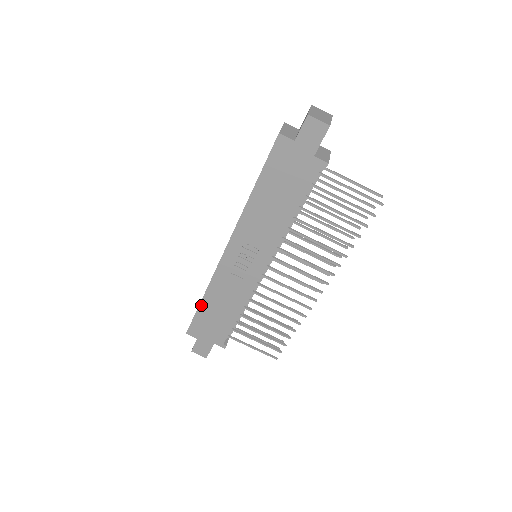
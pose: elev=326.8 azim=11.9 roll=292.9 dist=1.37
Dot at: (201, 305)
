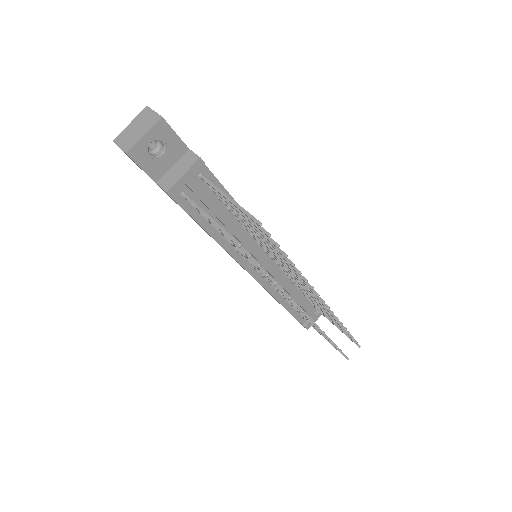
Dot at: occluded
